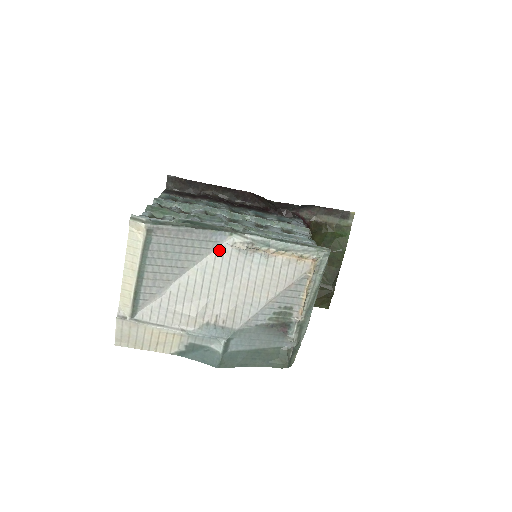
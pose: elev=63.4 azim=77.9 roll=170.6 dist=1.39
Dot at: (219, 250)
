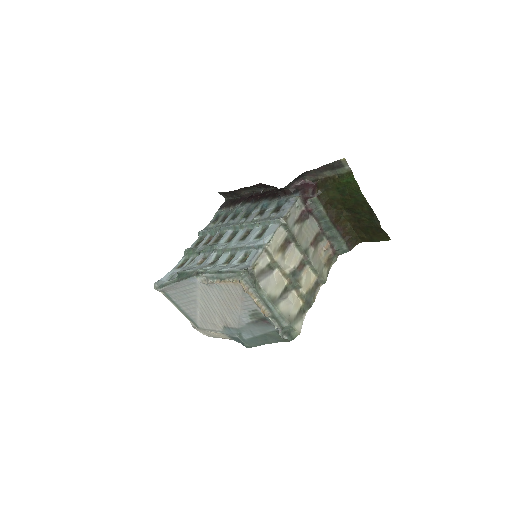
Dot at: (200, 286)
